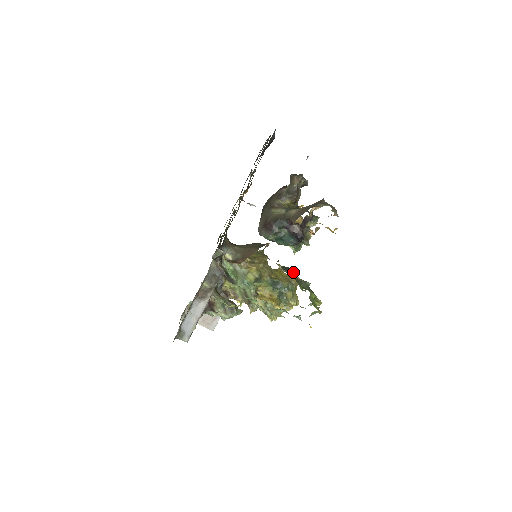
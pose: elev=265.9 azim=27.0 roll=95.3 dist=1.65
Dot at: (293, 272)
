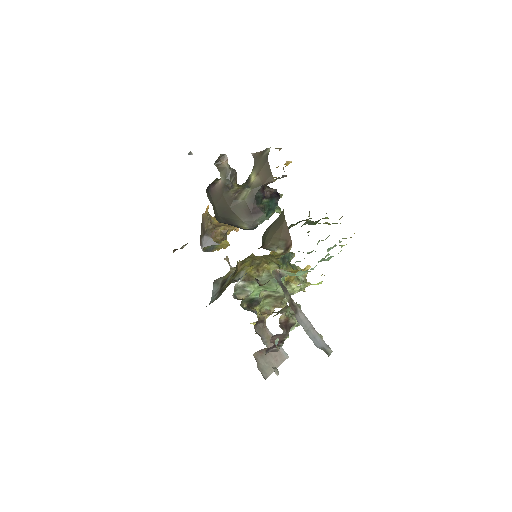
Dot at: occluded
